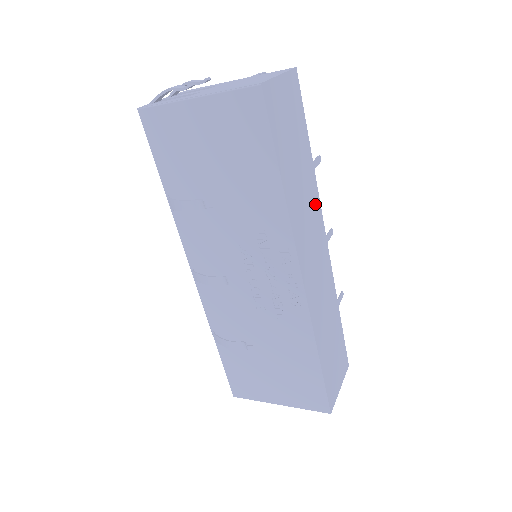
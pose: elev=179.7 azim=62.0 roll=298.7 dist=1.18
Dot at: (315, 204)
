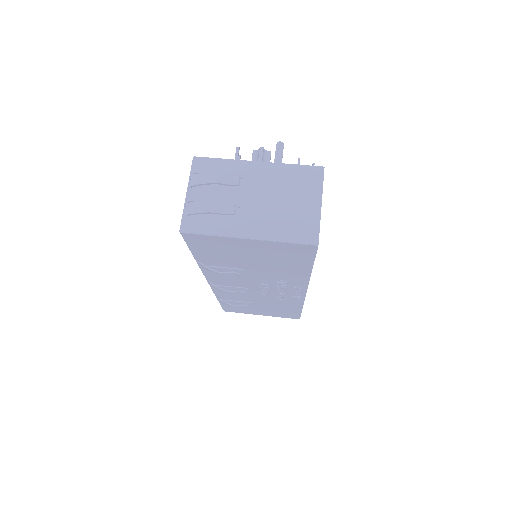
Dot at: occluded
